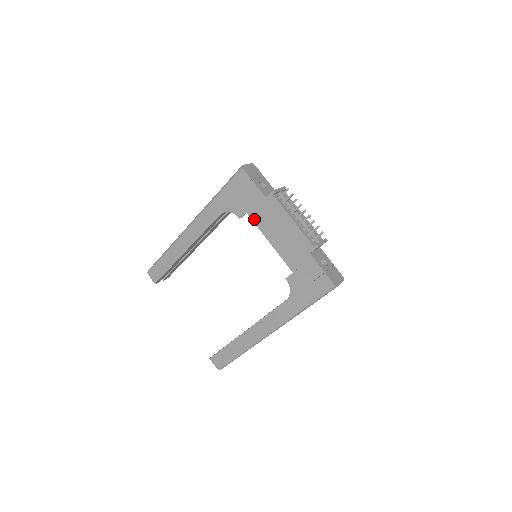
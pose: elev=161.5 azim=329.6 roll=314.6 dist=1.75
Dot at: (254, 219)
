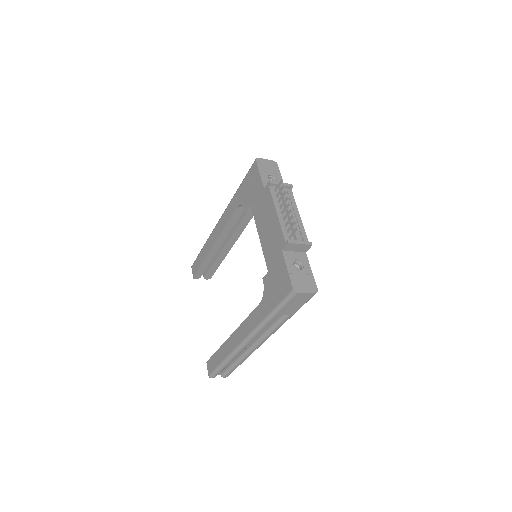
Dot at: (254, 212)
